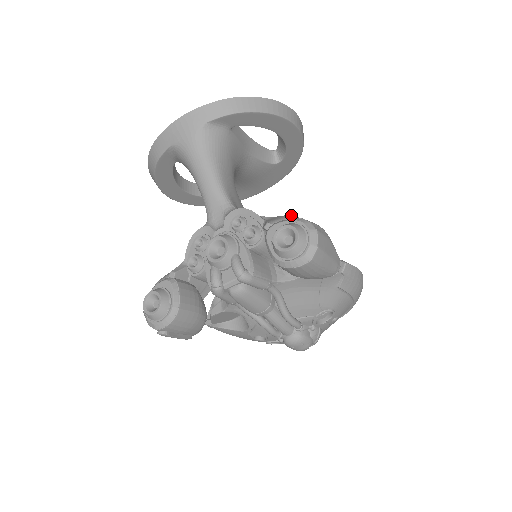
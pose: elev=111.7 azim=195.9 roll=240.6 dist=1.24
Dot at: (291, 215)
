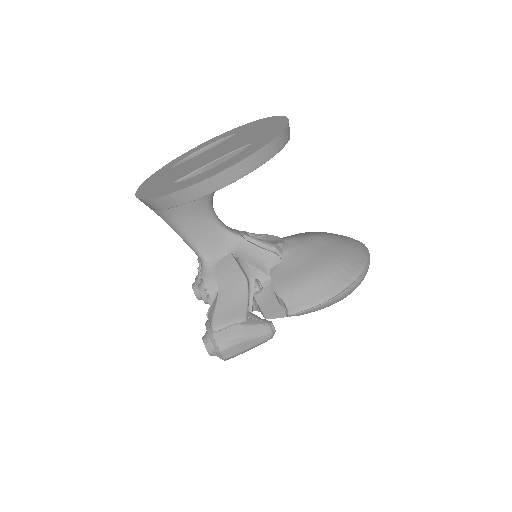
Dot at: (211, 325)
